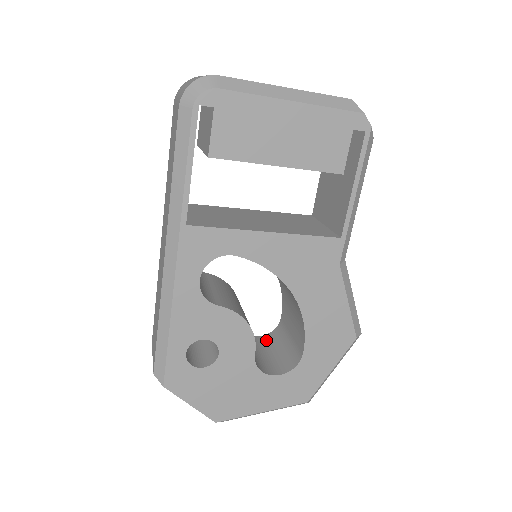
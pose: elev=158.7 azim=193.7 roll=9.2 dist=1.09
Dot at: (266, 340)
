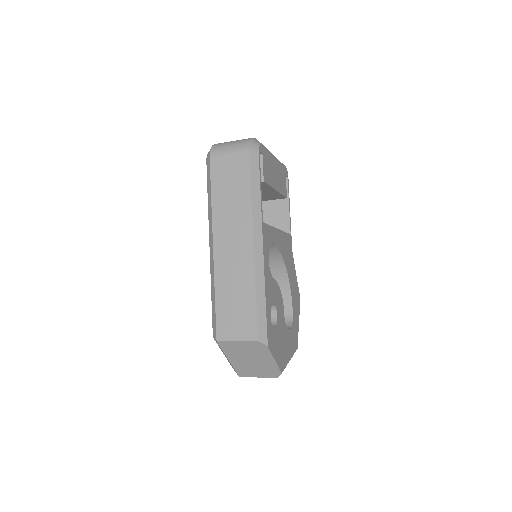
Dot at: occluded
